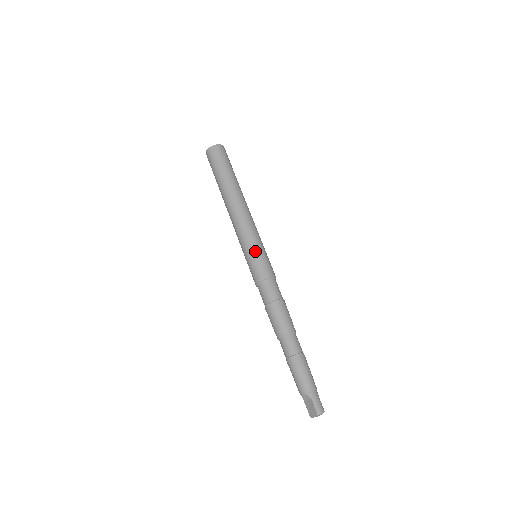
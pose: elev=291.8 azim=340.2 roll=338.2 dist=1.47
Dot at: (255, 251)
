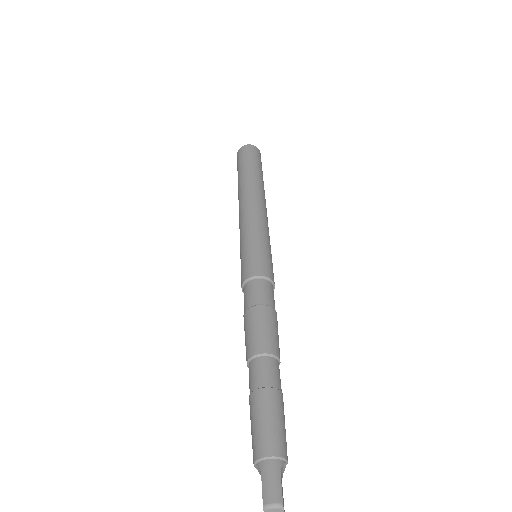
Dot at: (246, 246)
